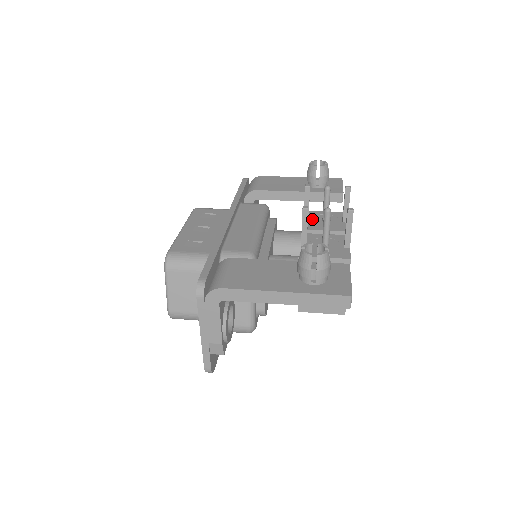
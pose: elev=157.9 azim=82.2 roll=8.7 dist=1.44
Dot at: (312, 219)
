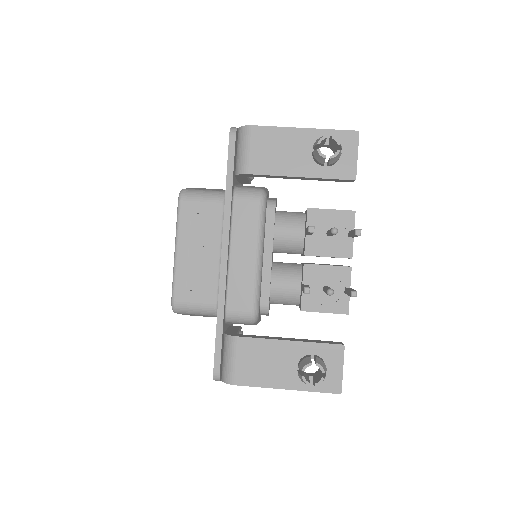
Dot at: (315, 230)
